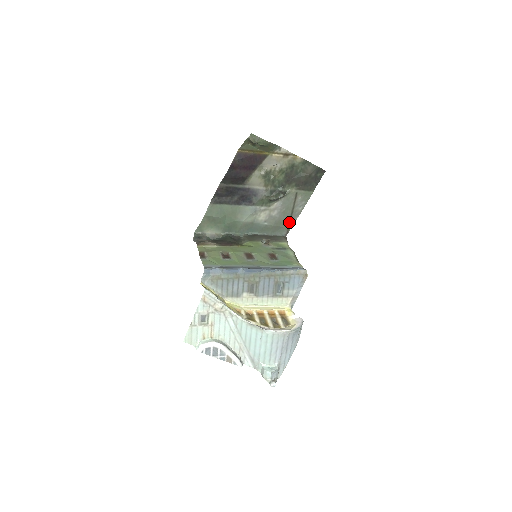
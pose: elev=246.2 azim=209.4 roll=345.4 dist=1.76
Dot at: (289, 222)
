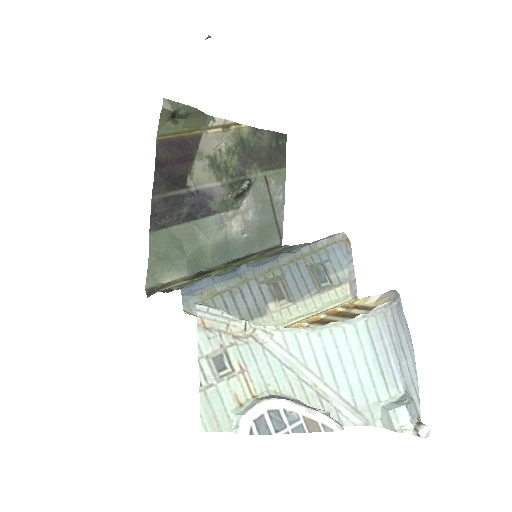
Dot at: (275, 223)
